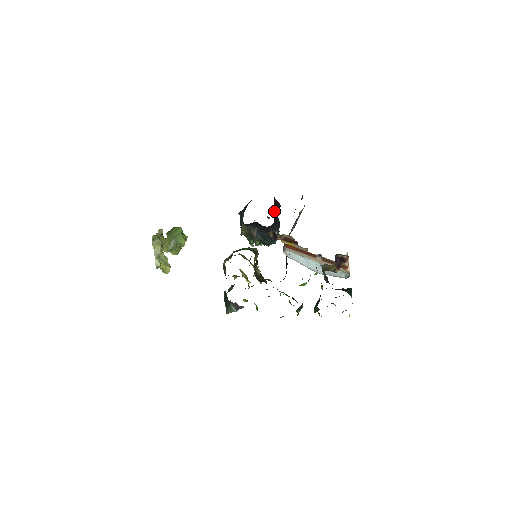
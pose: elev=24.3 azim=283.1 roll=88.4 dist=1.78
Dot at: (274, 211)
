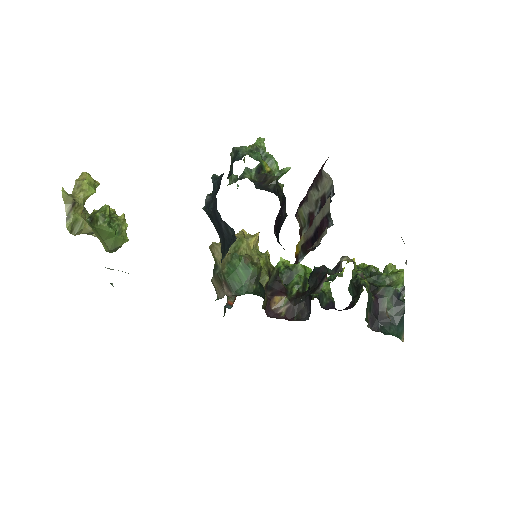
Dot at: (276, 229)
